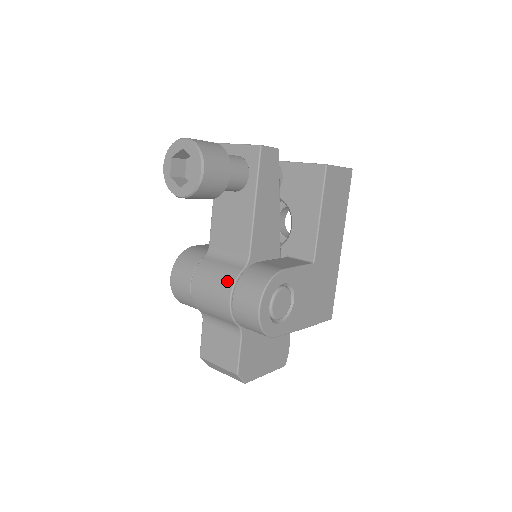
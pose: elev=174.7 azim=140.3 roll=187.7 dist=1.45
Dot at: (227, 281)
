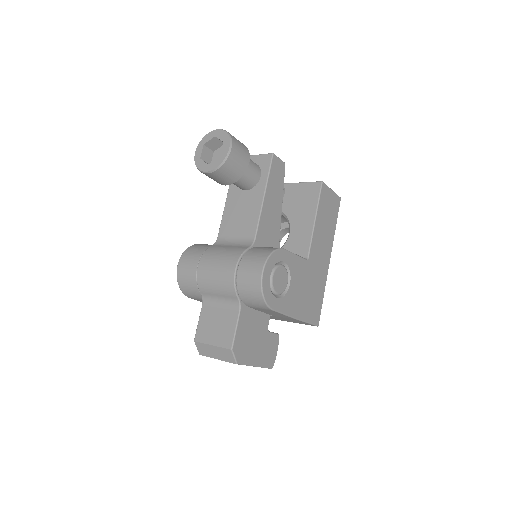
Dot at: (234, 255)
